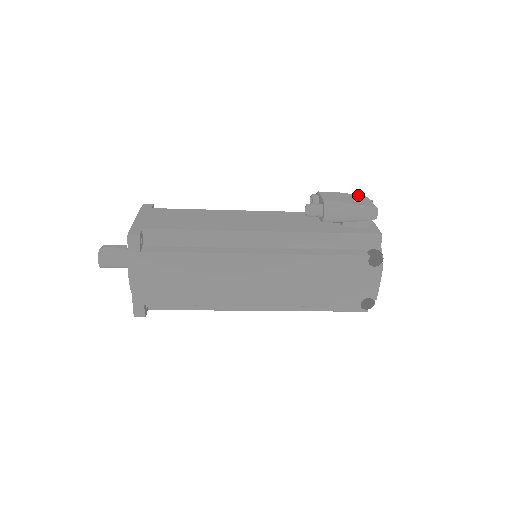
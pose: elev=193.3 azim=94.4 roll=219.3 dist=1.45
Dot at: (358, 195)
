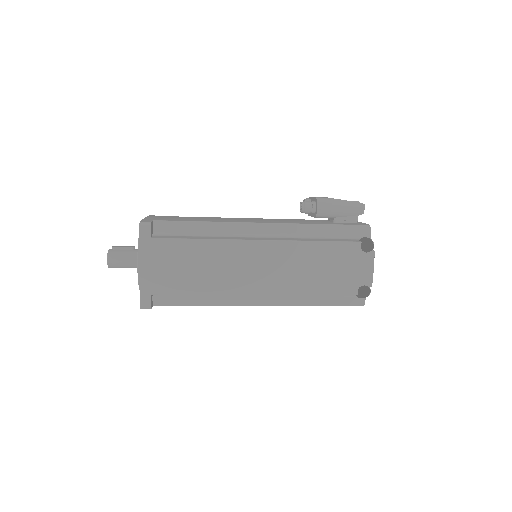
Dot at: occluded
